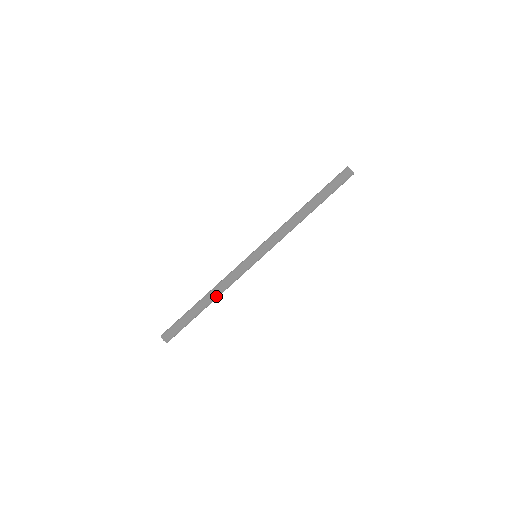
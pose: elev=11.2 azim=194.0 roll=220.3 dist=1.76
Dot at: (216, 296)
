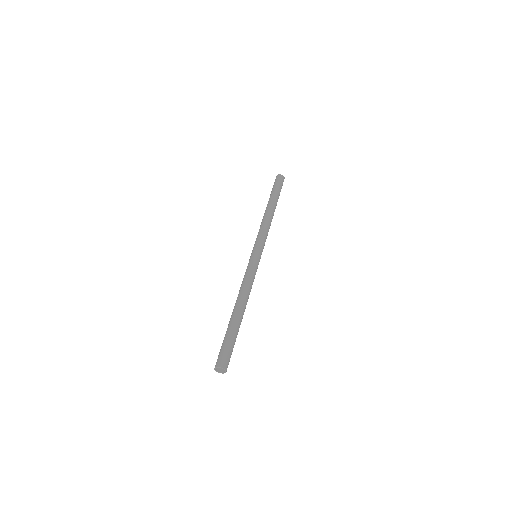
Dot at: (246, 300)
